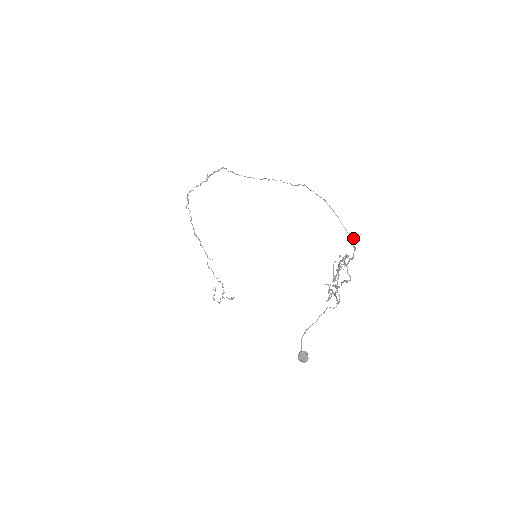
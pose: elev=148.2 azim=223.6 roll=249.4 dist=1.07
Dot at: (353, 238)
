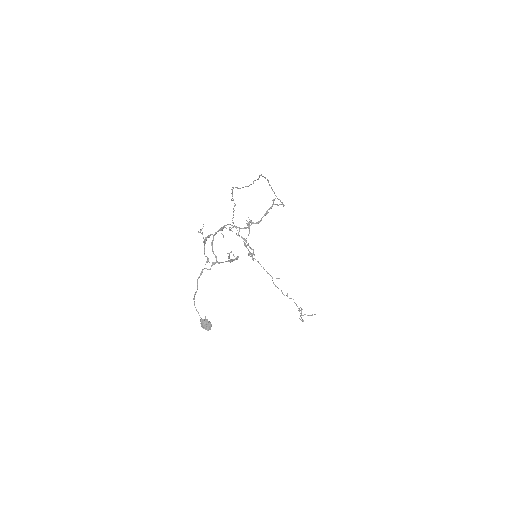
Dot at: (283, 206)
